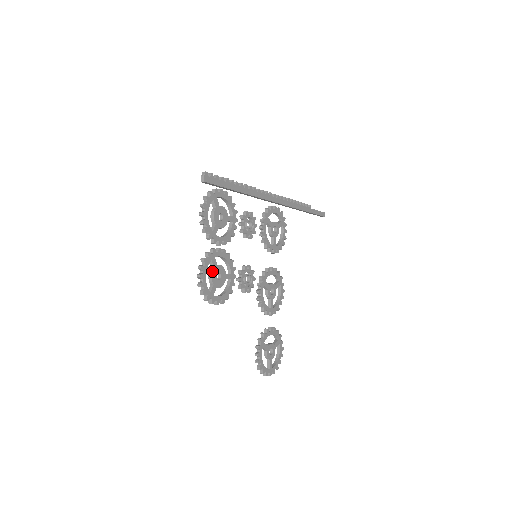
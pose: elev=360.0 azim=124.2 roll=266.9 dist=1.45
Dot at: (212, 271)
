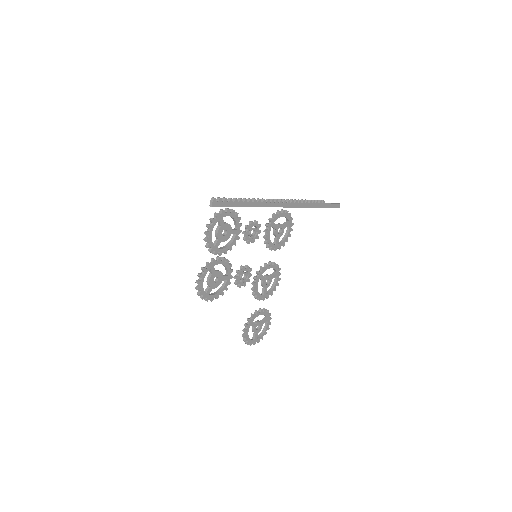
Dot at: (210, 277)
